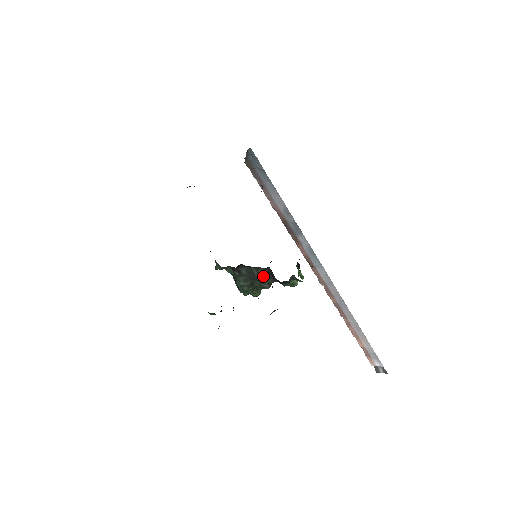
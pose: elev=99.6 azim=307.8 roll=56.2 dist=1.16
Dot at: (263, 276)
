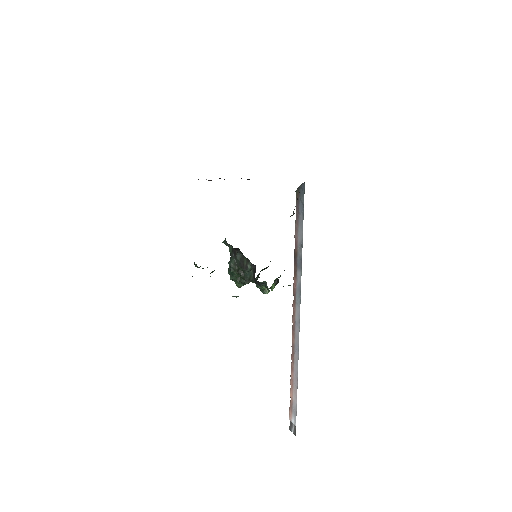
Dot at: (248, 269)
